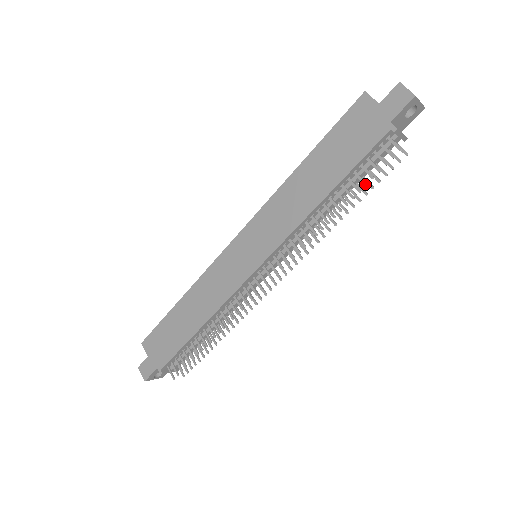
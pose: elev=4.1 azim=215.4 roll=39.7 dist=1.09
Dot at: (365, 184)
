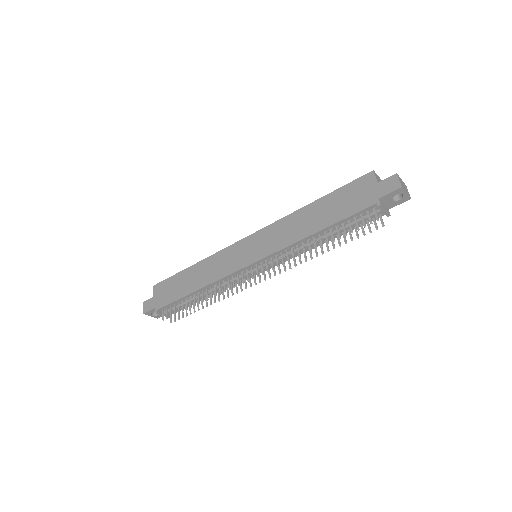
Dot at: (345, 234)
